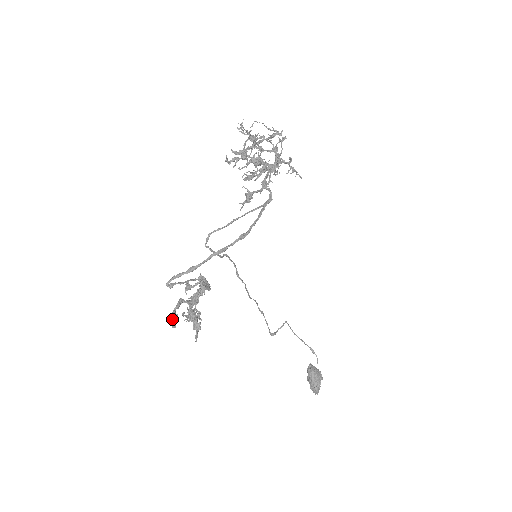
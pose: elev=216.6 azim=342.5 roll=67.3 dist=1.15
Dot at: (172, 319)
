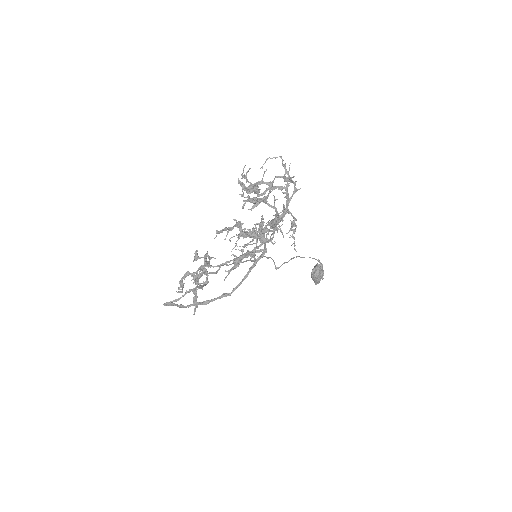
Dot at: (180, 285)
